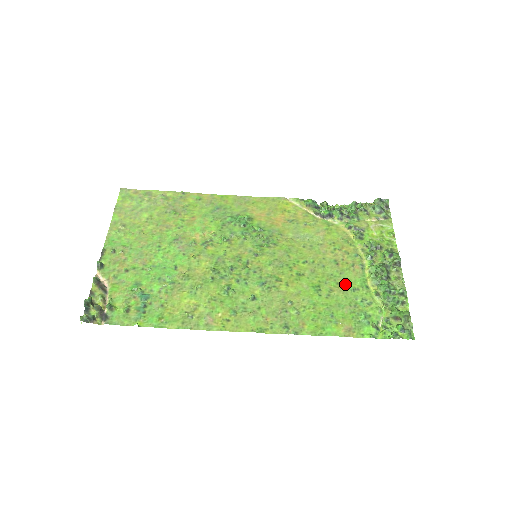
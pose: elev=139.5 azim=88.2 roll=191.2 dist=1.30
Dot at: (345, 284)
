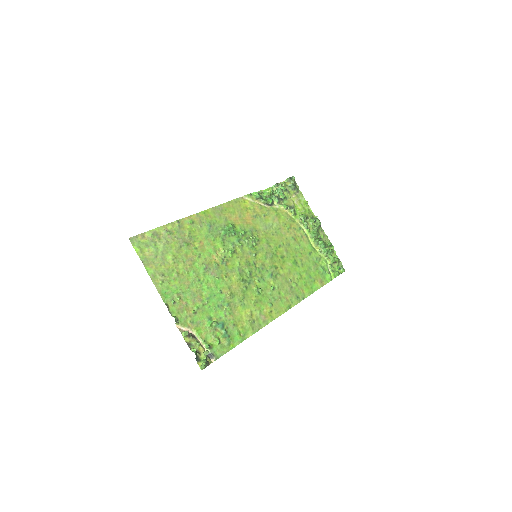
Dot at: (305, 252)
